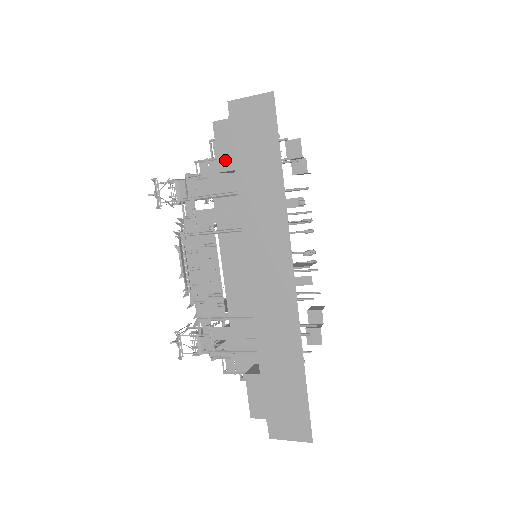
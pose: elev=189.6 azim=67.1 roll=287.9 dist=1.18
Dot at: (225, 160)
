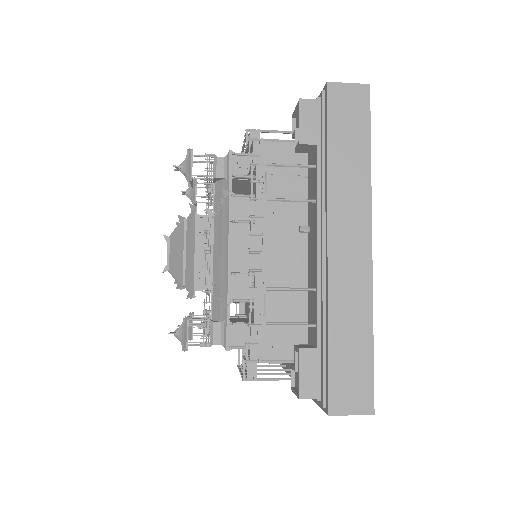
Dot at: (307, 134)
